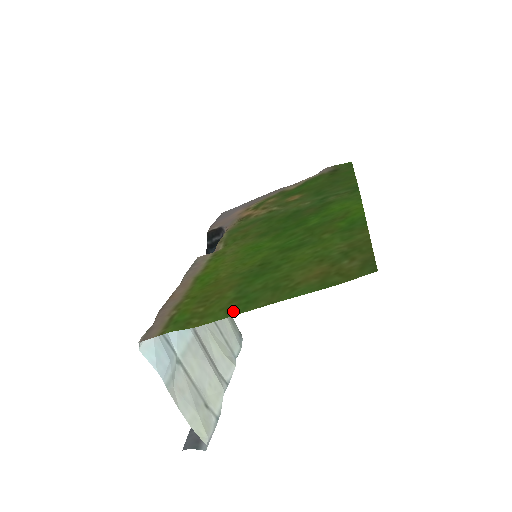
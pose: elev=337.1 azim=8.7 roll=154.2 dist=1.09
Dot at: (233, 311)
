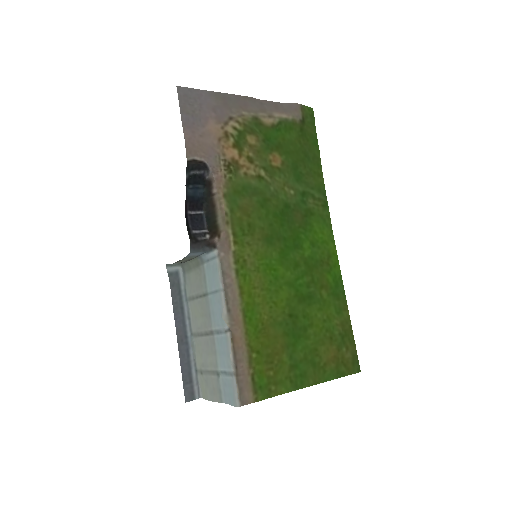
Dot at: (296, 384)
